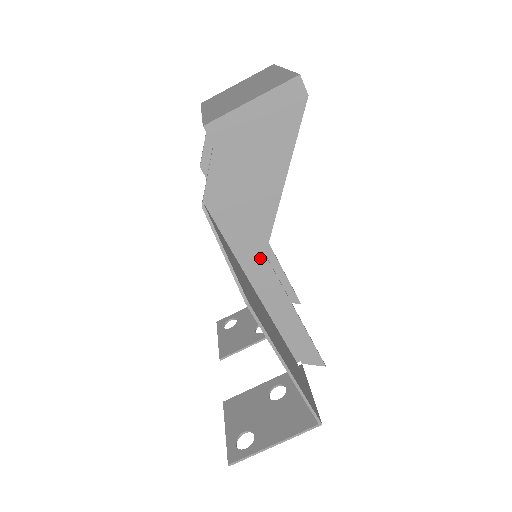
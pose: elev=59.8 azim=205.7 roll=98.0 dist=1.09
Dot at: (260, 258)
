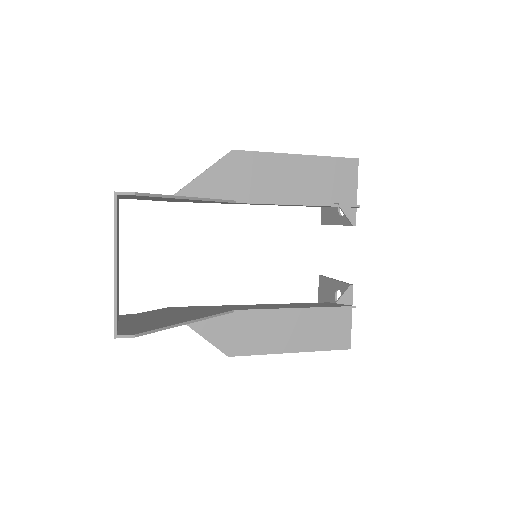
Dot at: (233, 311)
